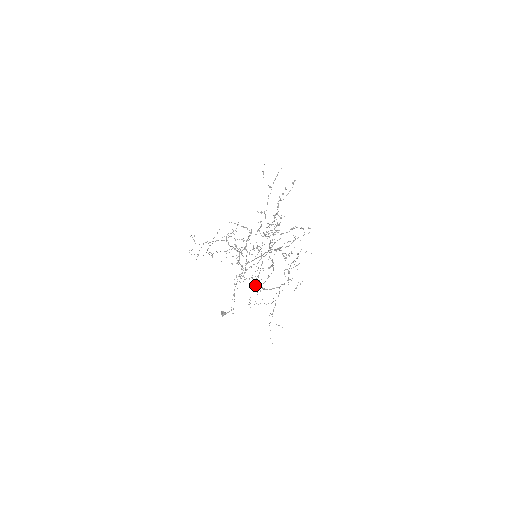
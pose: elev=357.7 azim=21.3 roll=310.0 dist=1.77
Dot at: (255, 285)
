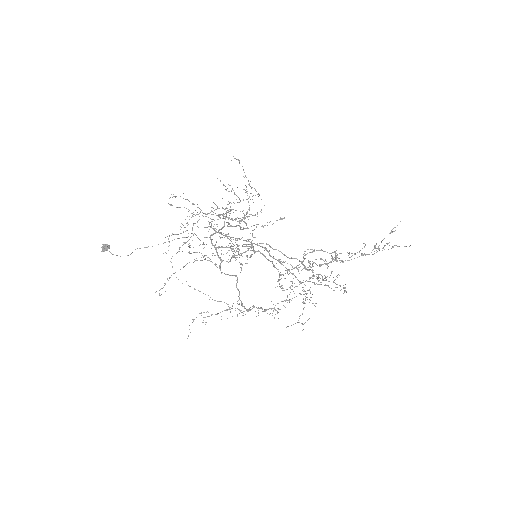
Dot at: occluded
